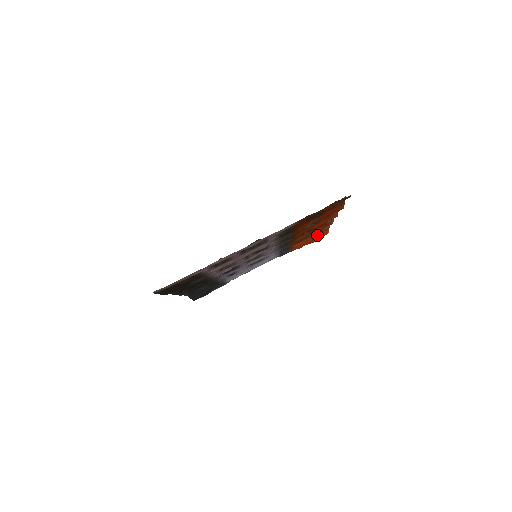
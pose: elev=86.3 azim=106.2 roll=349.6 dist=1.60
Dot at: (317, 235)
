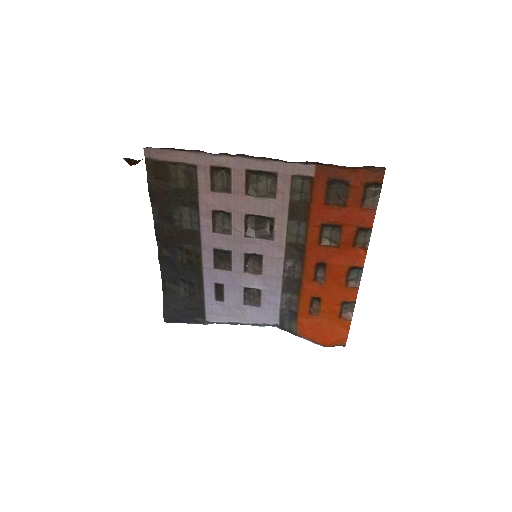
Dot at: (333, 327)
